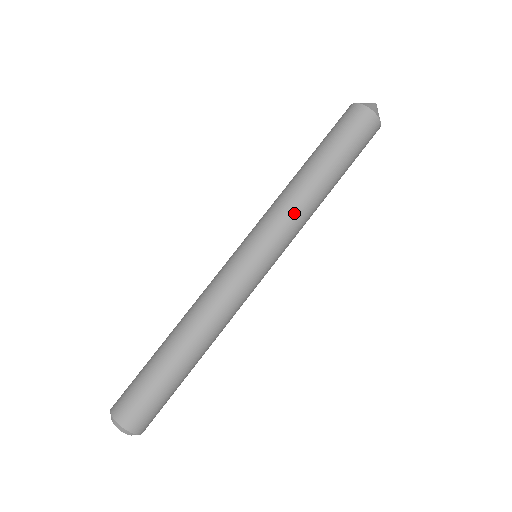
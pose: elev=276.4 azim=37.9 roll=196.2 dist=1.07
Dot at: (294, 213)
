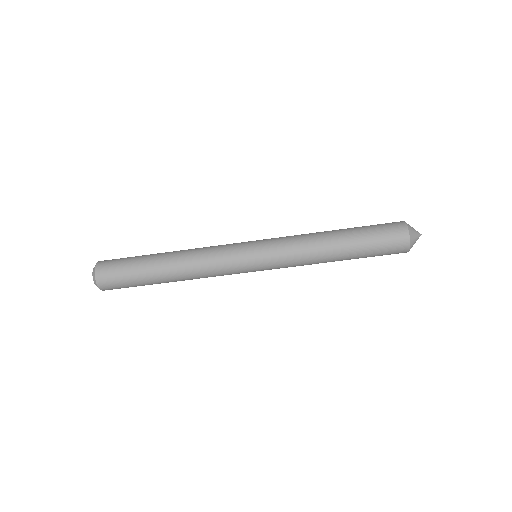
Dot at: (299, 249)
